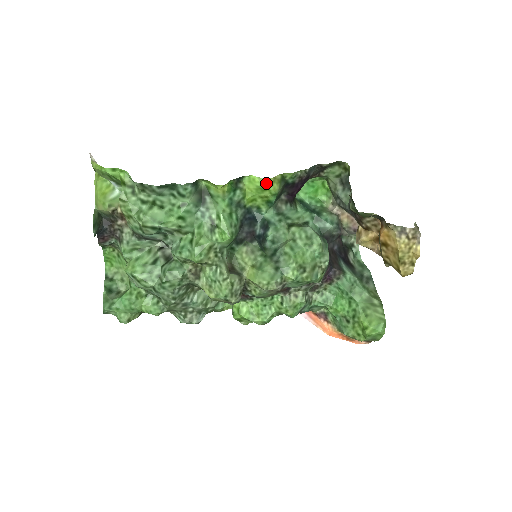
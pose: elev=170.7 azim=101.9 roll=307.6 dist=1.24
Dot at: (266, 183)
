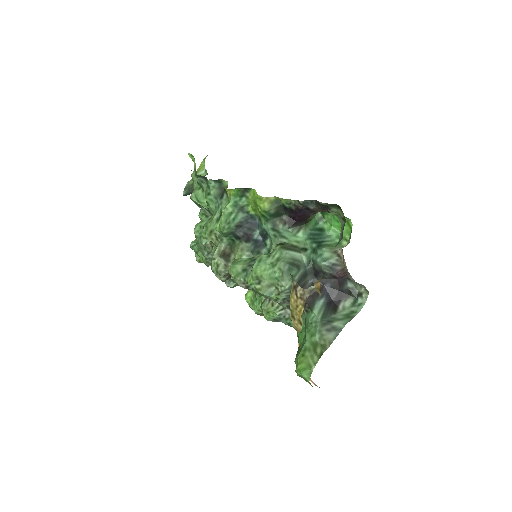
Dot at: (258, 199)
